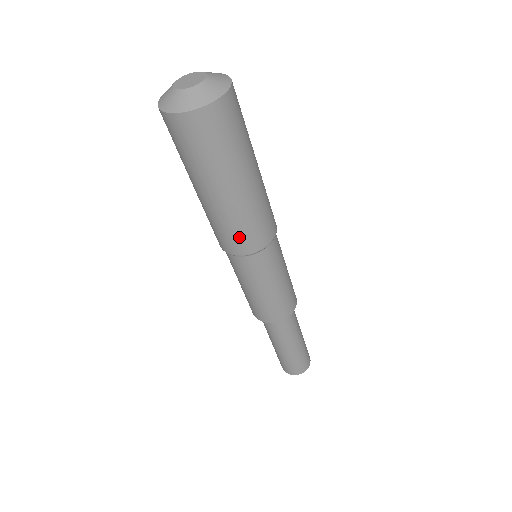
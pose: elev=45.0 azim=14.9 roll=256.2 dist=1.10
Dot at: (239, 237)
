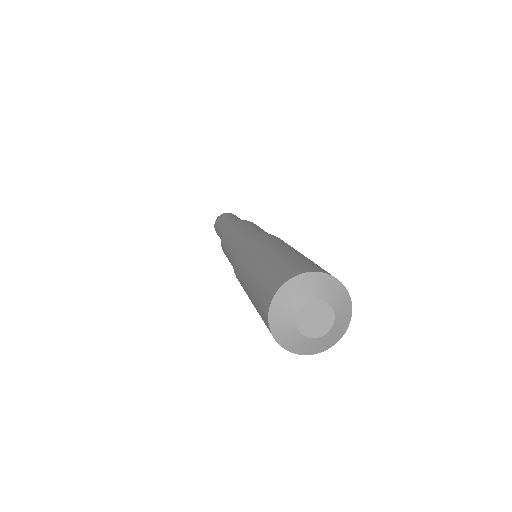
Dot at: occluded
